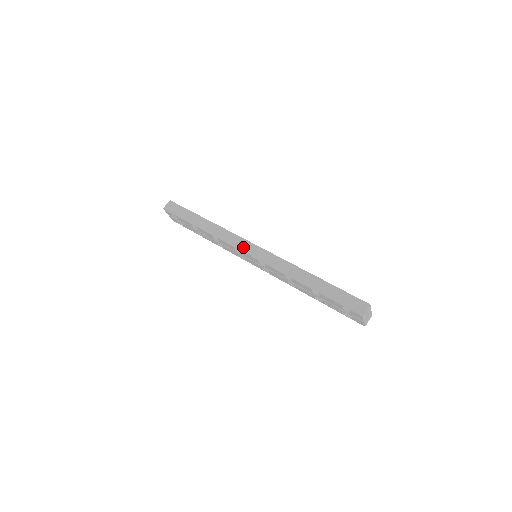
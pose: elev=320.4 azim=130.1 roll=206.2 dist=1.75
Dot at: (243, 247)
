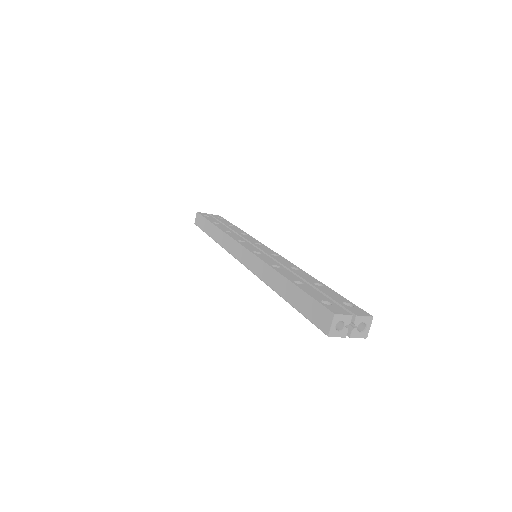
Dot at: (235, 253)
